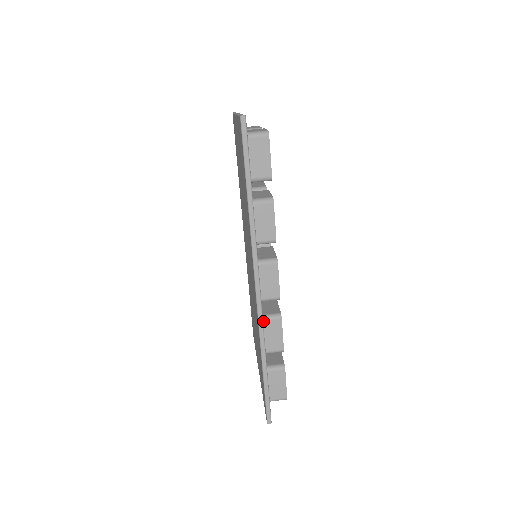
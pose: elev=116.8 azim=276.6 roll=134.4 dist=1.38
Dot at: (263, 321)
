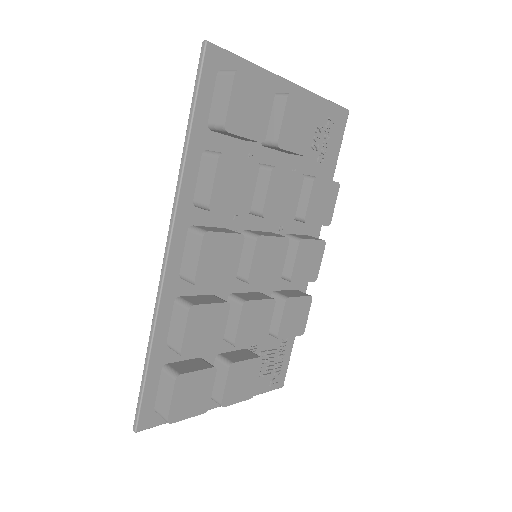
Dot at: (175, 303)
